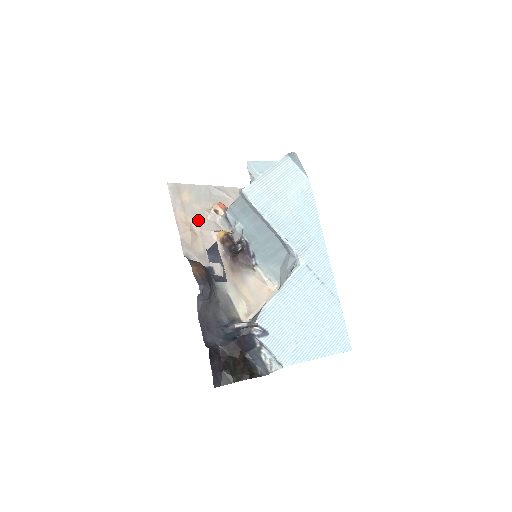
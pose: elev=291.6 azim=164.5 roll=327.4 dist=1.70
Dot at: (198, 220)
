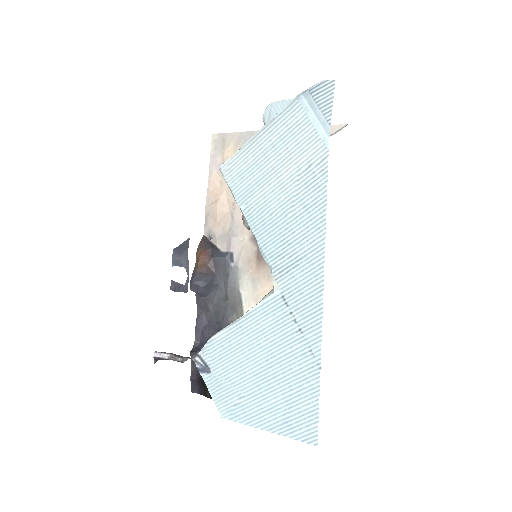
Dot at: occluded
